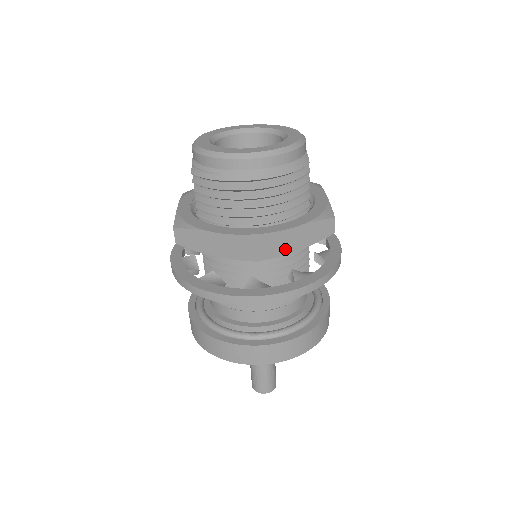
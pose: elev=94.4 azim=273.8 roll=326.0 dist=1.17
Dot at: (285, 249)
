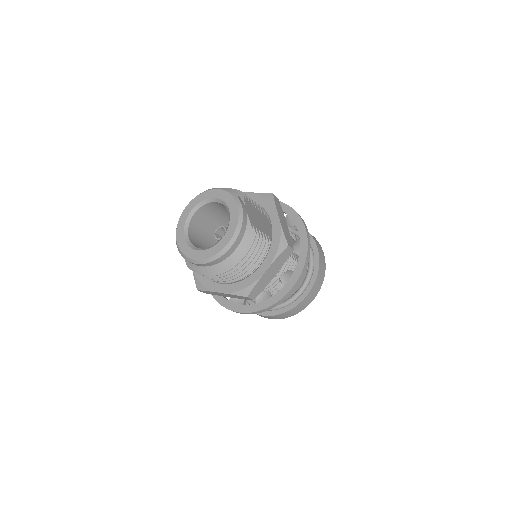
Dot at: (266, 282)
